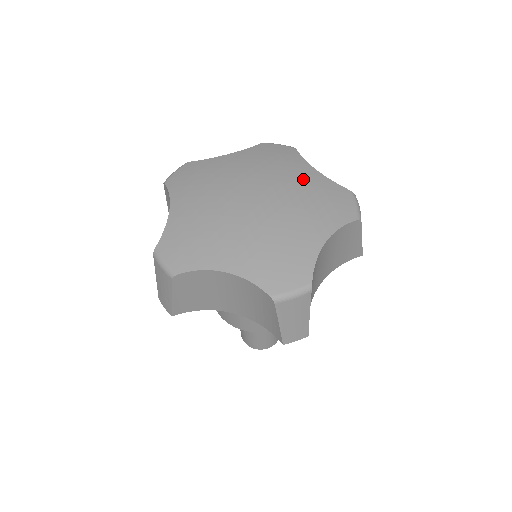
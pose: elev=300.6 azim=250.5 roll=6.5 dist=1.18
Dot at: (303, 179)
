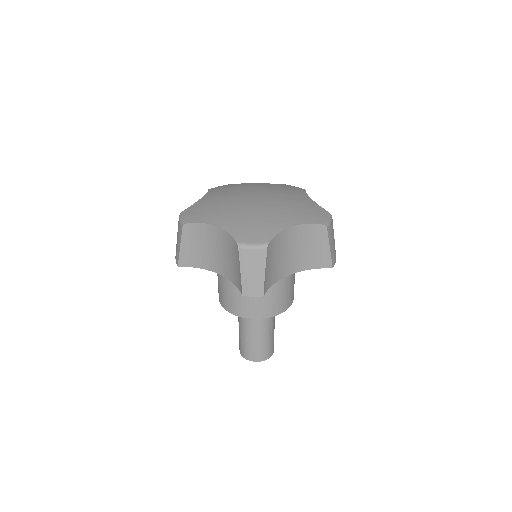
Dot at: (297, 198)
